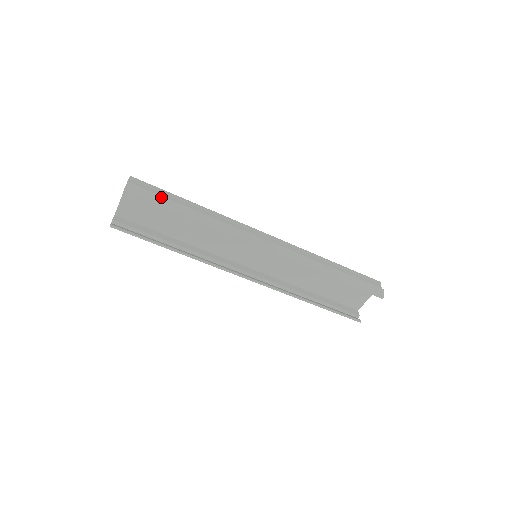
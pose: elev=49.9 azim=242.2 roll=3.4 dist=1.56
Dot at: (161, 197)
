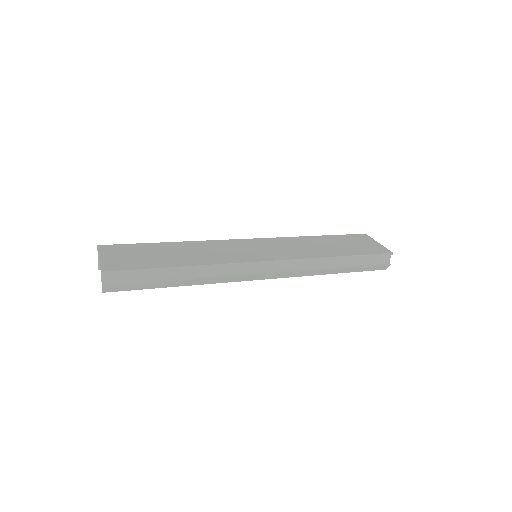
Dot at: (143, 284)
